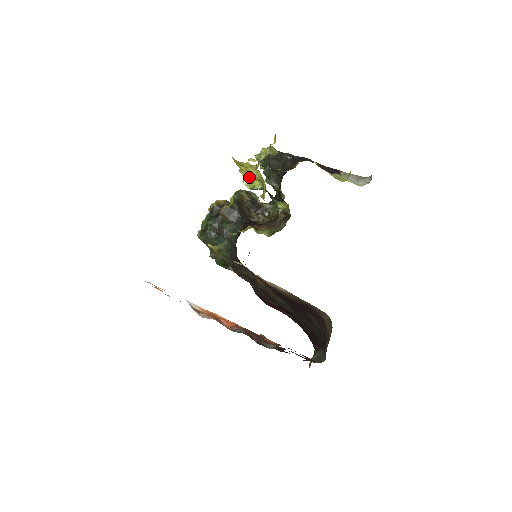
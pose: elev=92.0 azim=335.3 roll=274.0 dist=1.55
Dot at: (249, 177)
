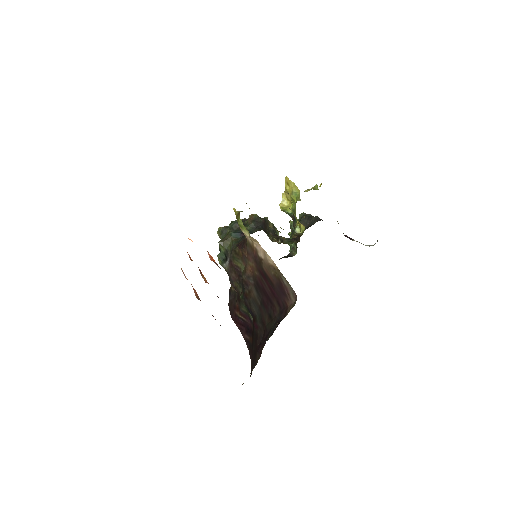
Dot at: (286, 204)
